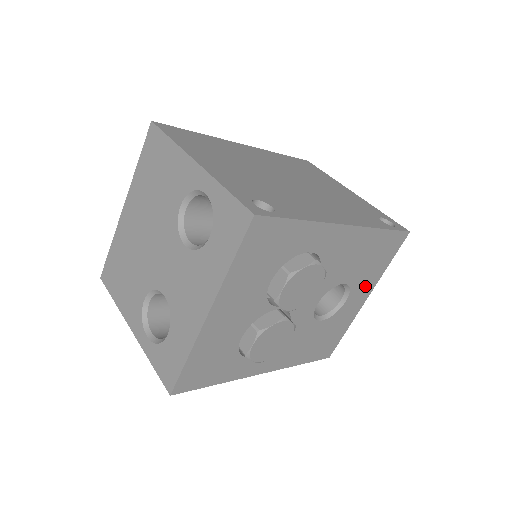
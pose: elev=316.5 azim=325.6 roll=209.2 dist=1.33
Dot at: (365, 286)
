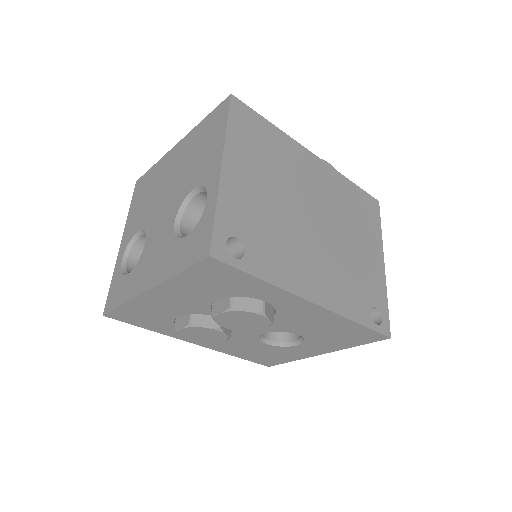
Dot at: (323, 346)
